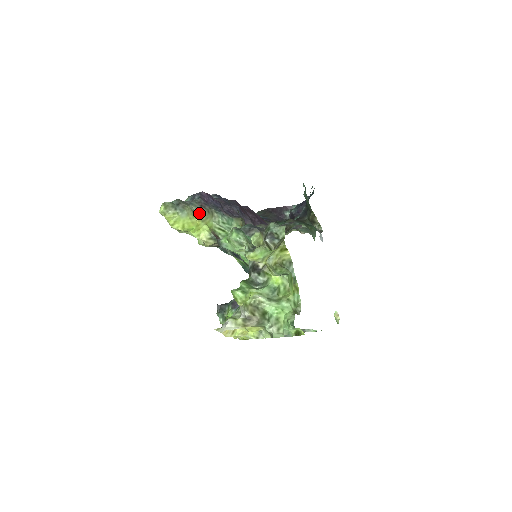
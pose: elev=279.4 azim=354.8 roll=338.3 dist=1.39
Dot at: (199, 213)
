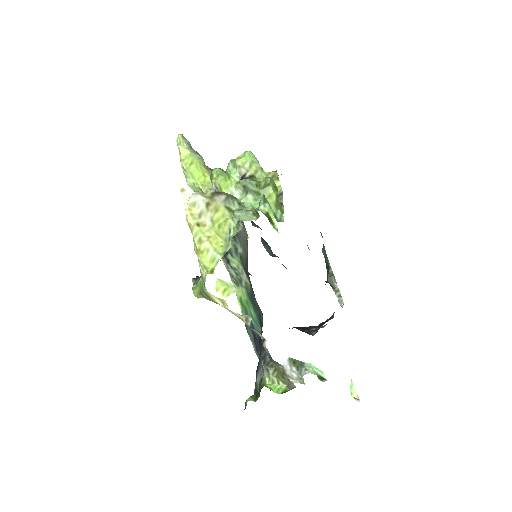
Dot at: (210, 169)
